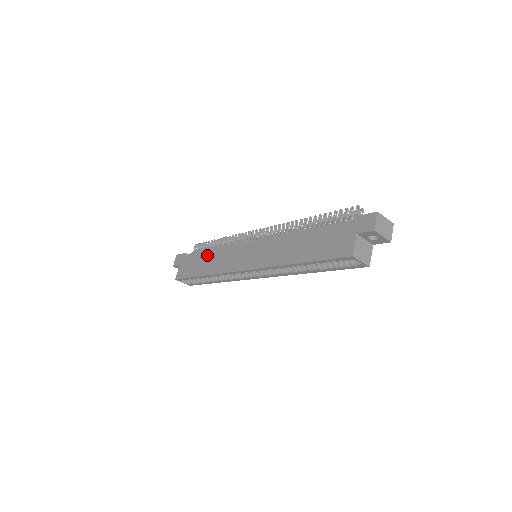
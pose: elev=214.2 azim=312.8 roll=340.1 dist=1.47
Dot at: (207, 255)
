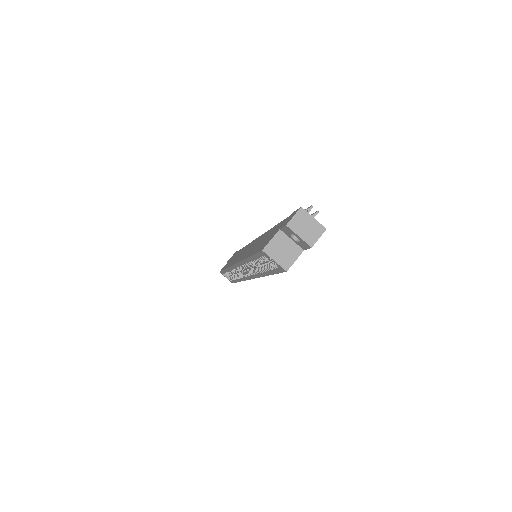
Dot at: occluded
